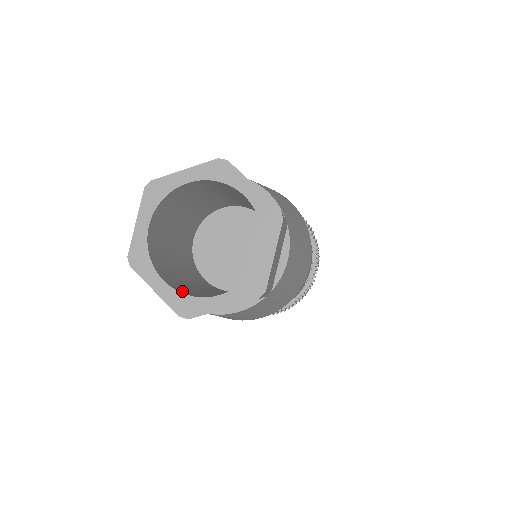
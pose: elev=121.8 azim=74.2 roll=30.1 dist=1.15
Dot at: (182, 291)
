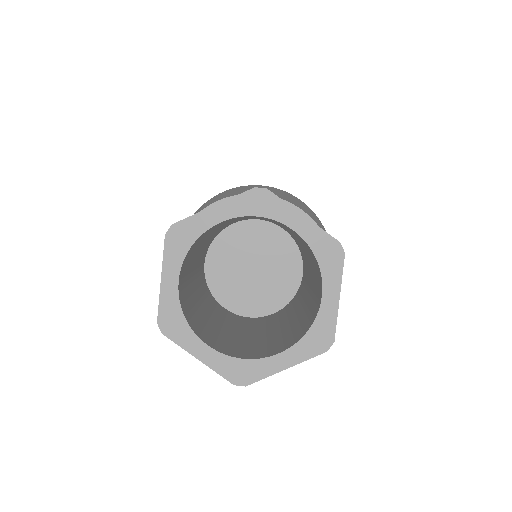
Dot at: (230, 352)
